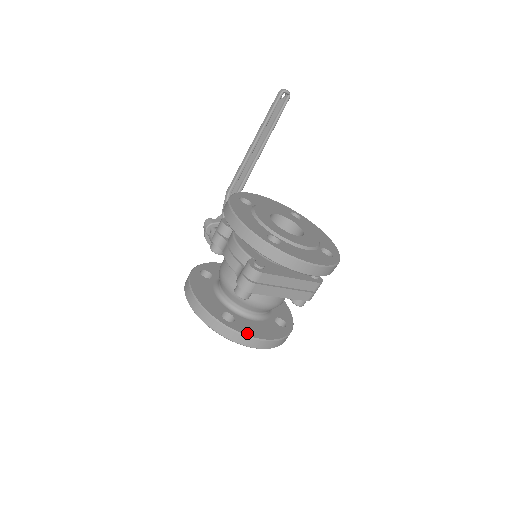
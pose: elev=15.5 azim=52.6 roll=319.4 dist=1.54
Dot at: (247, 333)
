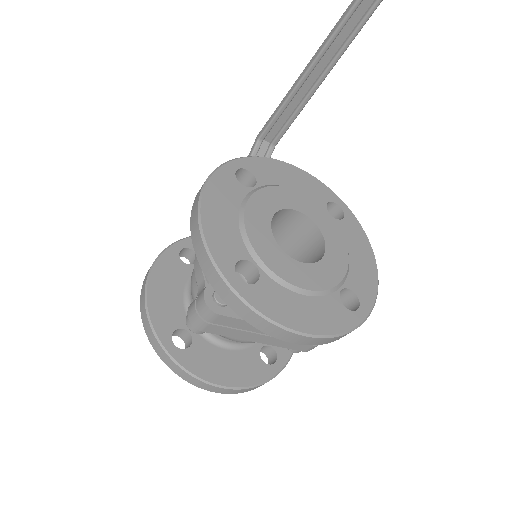
Dot at: (199, 372)
